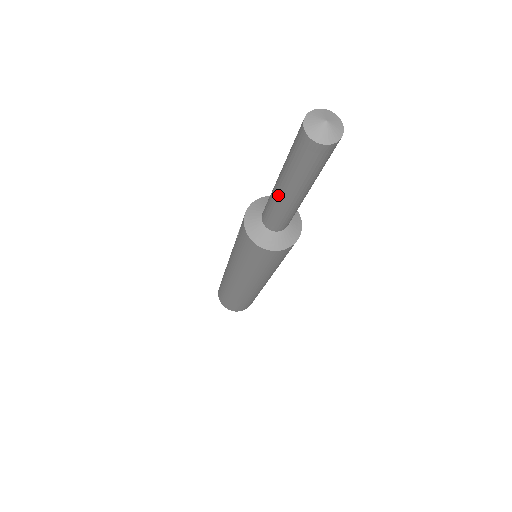
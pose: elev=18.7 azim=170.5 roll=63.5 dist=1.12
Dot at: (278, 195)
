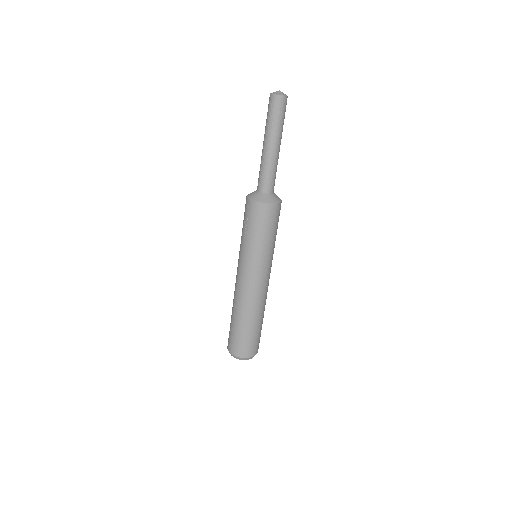
Dot at: (269, 153)
